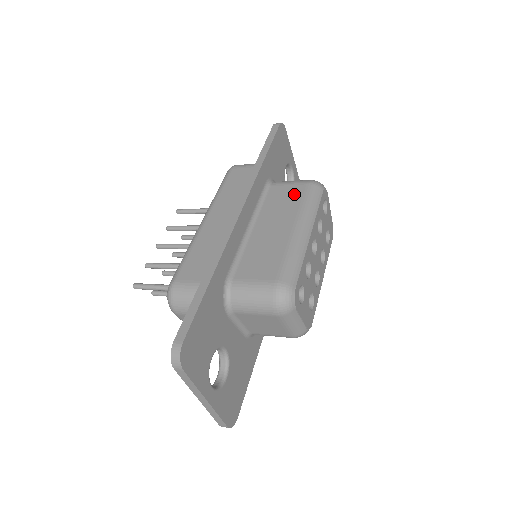
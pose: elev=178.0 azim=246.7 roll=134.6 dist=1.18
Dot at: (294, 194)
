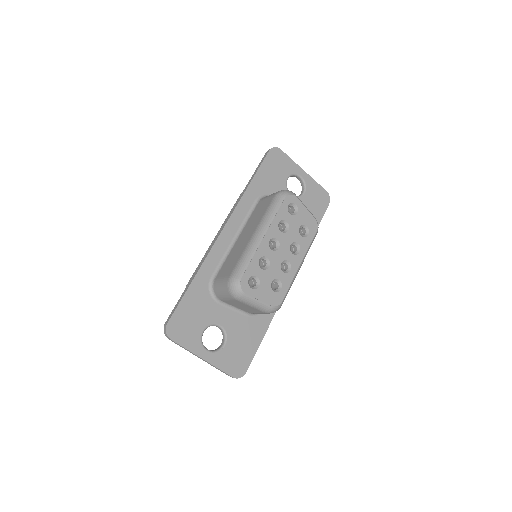
Dot at: (265, 206)
